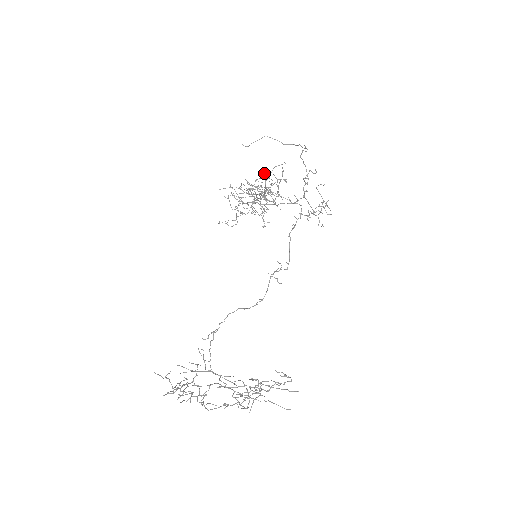
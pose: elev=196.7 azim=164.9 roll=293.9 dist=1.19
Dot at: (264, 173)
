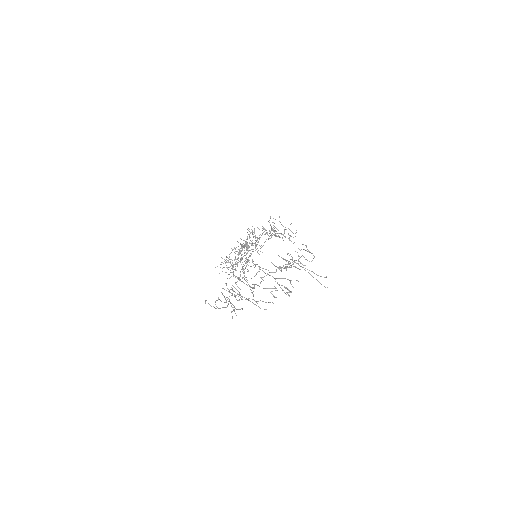
Dot at: occluded
